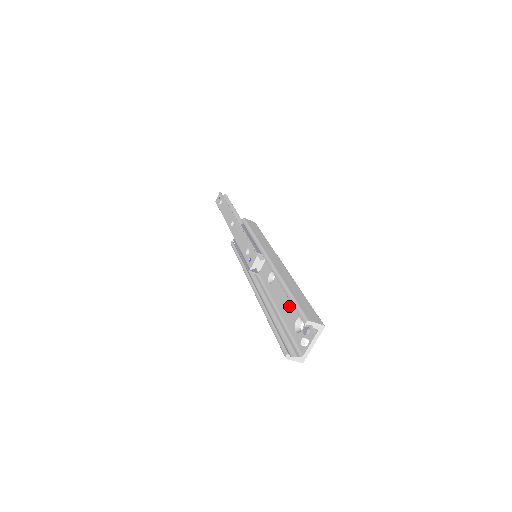
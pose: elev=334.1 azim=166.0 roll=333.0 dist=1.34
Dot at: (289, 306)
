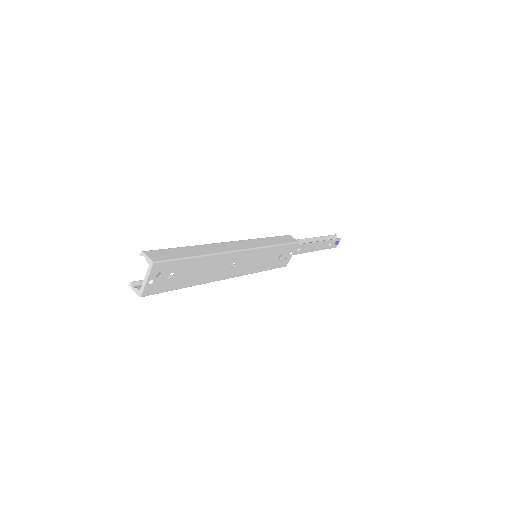
Dot at: (192, 269)
